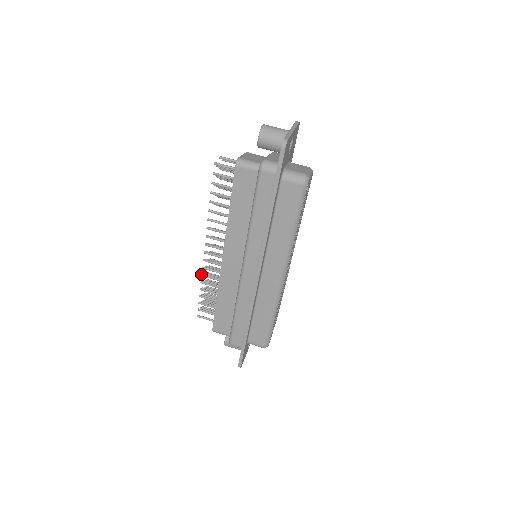
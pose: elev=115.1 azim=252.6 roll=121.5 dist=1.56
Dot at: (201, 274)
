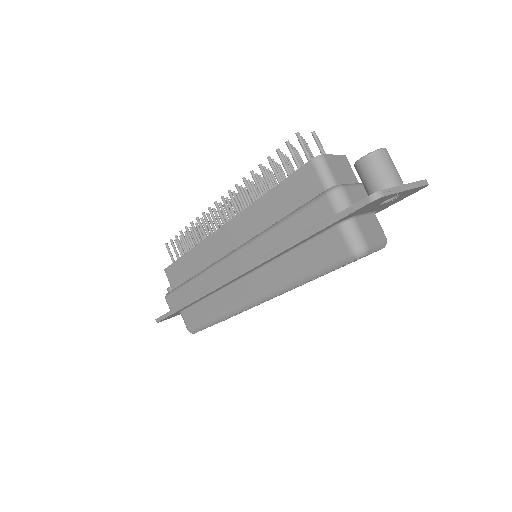
Dot at: occluded
